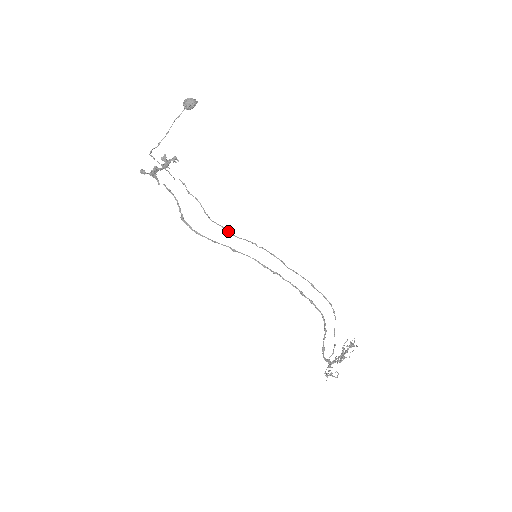
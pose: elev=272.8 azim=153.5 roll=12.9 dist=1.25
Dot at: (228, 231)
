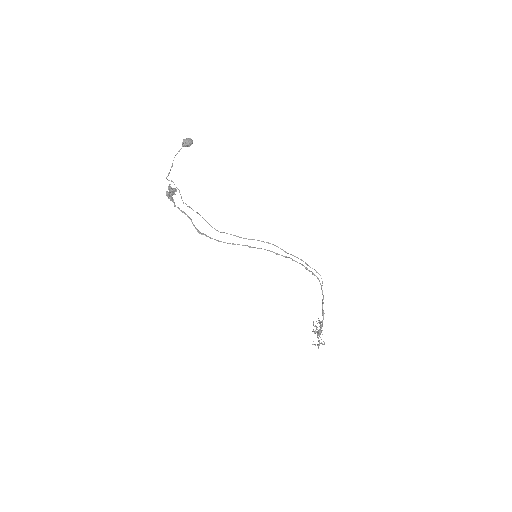
Dot at: (238, 236)
